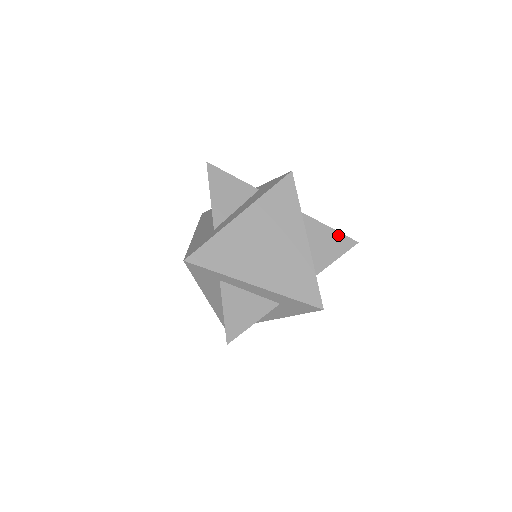
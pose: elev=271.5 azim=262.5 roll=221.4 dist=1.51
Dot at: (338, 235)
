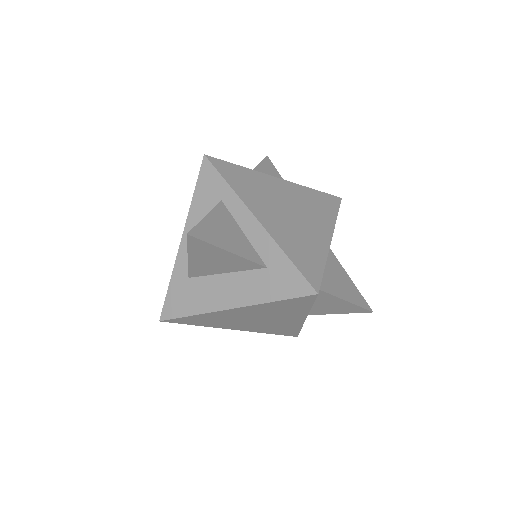
Dot at: (355, 288)
